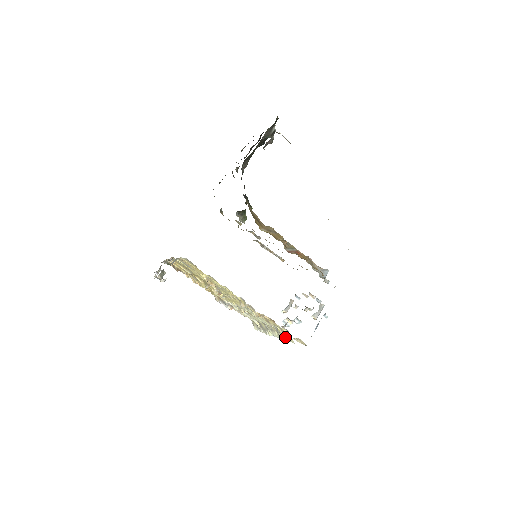
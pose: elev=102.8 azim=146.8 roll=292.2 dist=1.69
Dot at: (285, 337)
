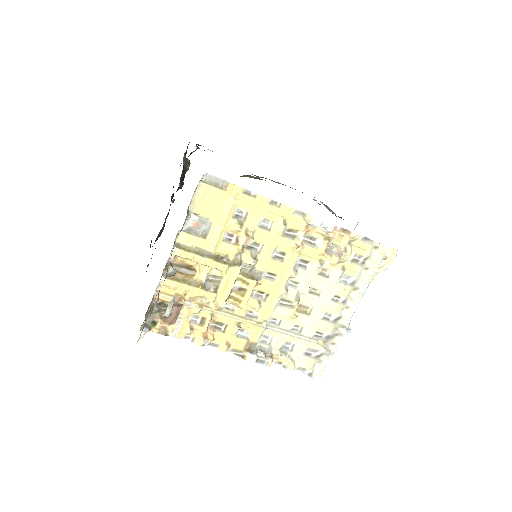
Dot at: (369, 268)
